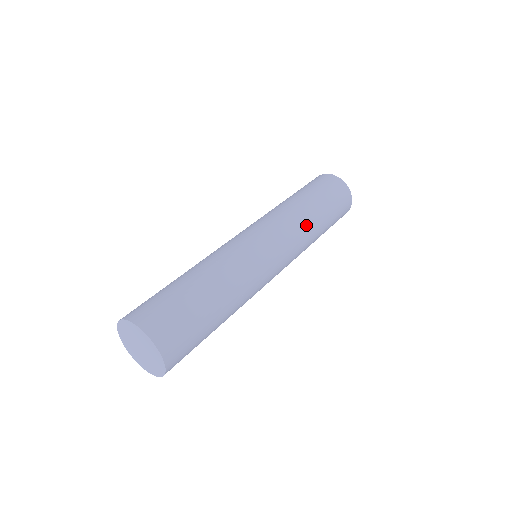
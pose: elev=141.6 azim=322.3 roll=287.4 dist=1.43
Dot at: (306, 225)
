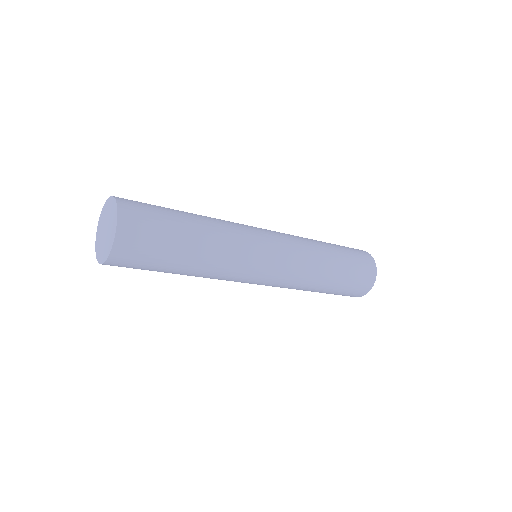
Dot at: (307, 239)
